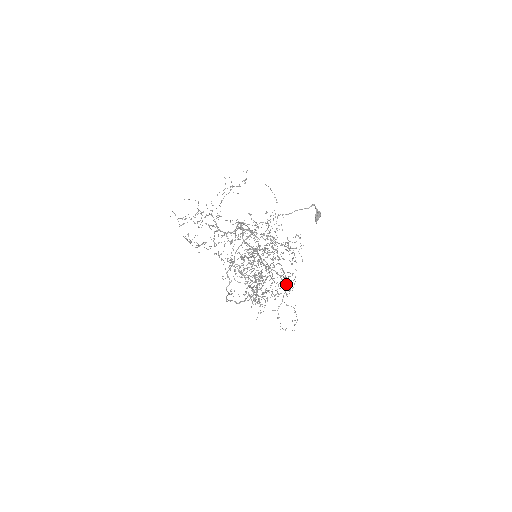
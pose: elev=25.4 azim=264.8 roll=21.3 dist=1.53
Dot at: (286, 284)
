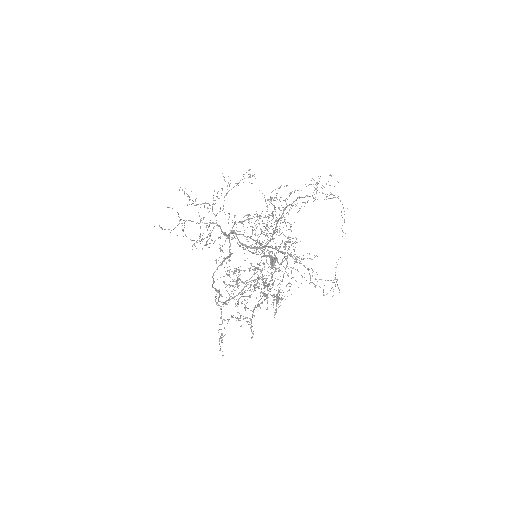
Dot at: occluded
